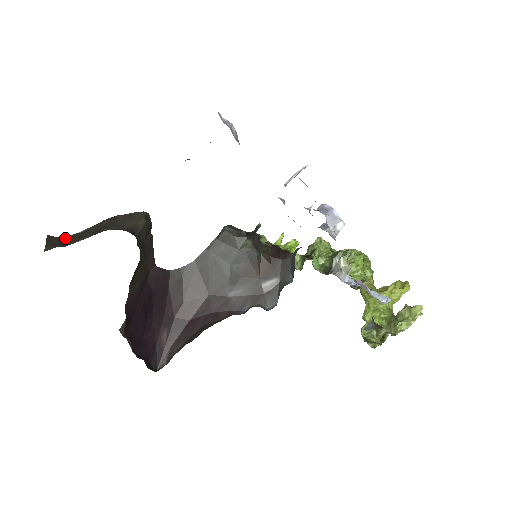
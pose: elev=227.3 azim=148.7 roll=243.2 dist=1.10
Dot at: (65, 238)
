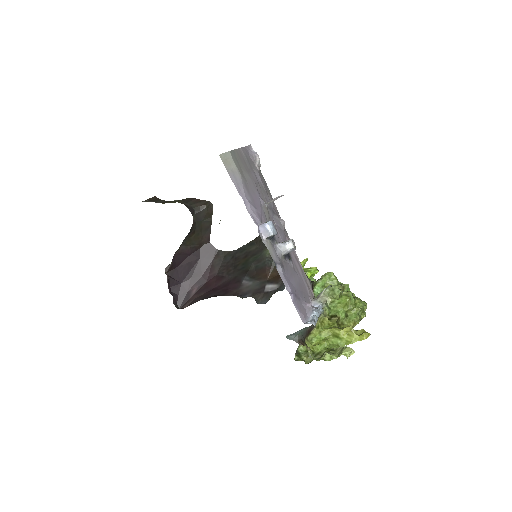
Dot at: (161, 201)
